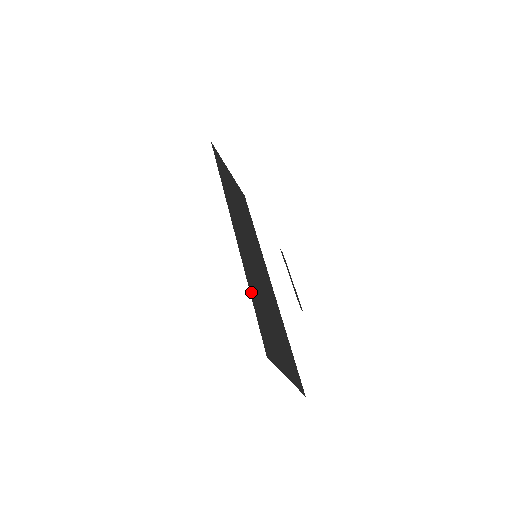
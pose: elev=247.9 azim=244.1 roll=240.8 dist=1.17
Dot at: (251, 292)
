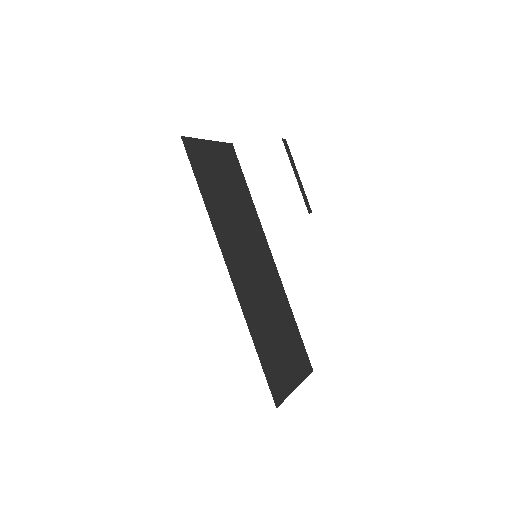
Dot at: (256, 345)
